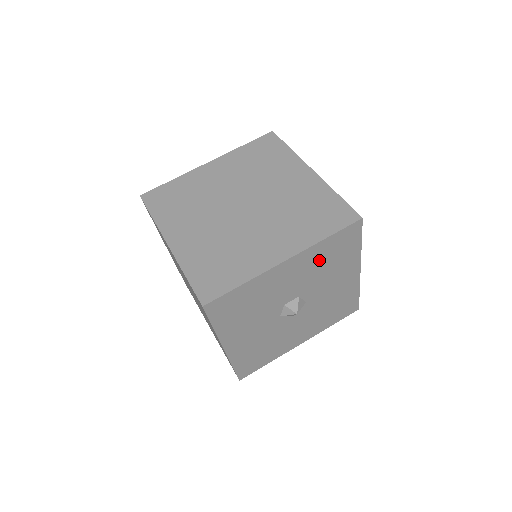
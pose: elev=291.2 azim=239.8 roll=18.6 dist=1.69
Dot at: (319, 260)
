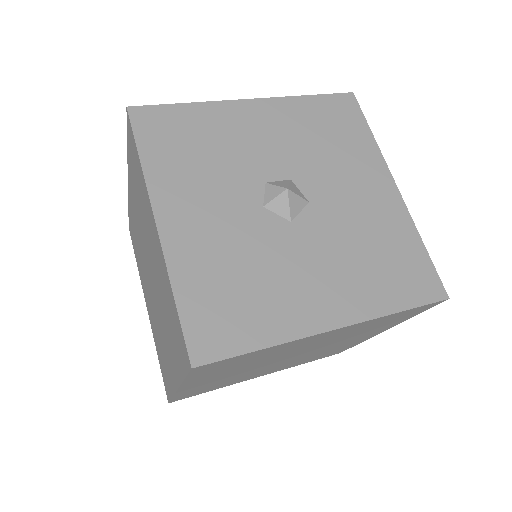
Dot at: (307, 127)
